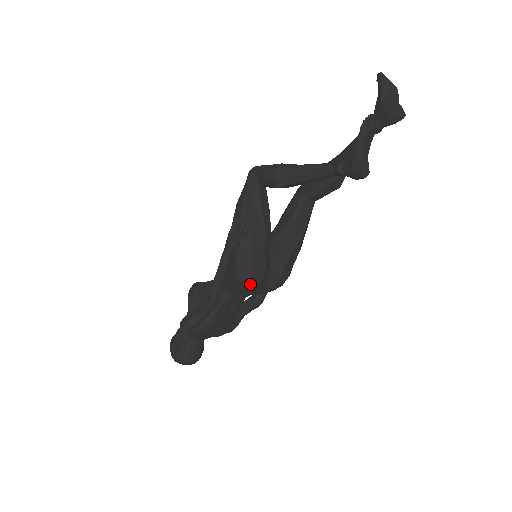
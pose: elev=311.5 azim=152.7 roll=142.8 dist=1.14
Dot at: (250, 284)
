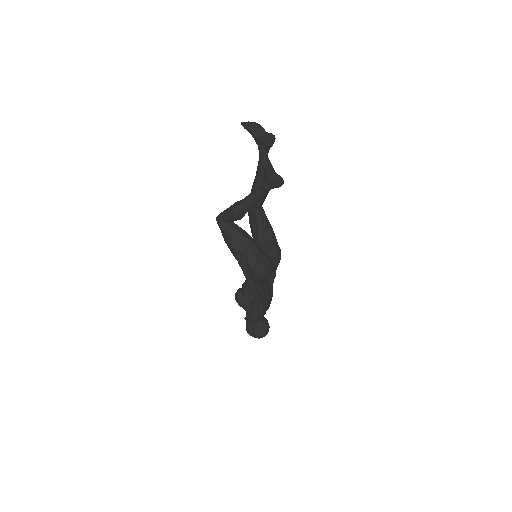
Dot at: (268, 273)
